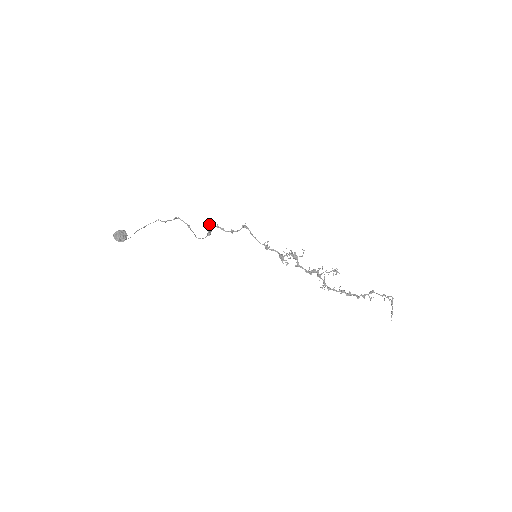
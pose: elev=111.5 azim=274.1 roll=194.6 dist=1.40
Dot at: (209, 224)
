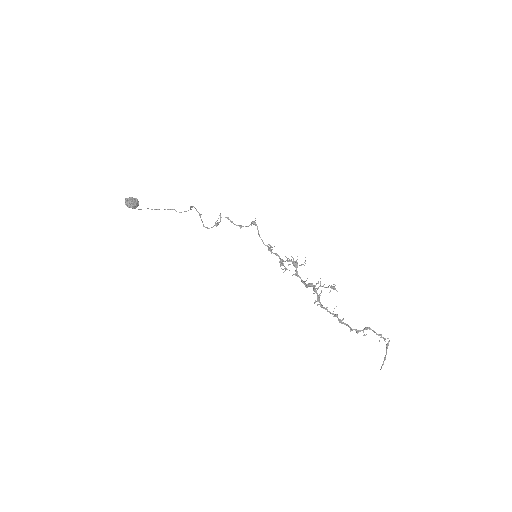
Dot at: (220, 215)
